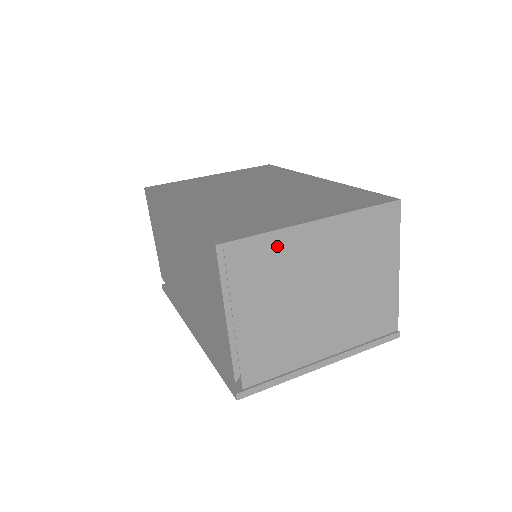
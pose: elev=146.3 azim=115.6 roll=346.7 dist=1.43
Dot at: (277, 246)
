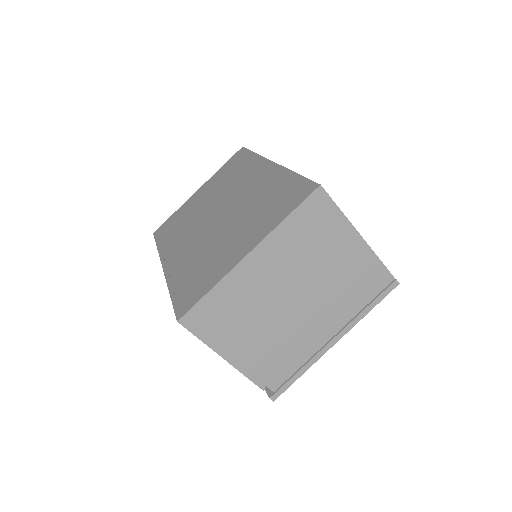
Dot at: (228, 292)
